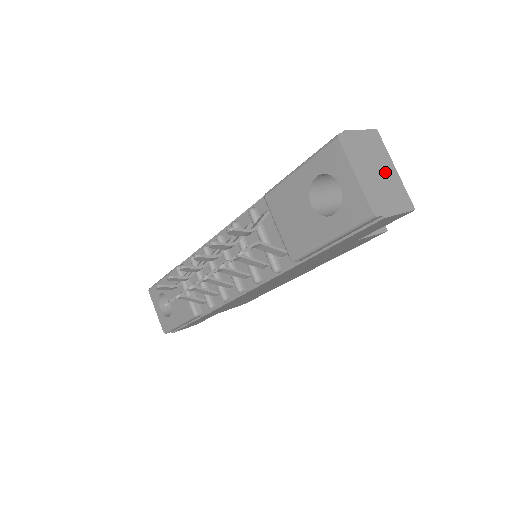
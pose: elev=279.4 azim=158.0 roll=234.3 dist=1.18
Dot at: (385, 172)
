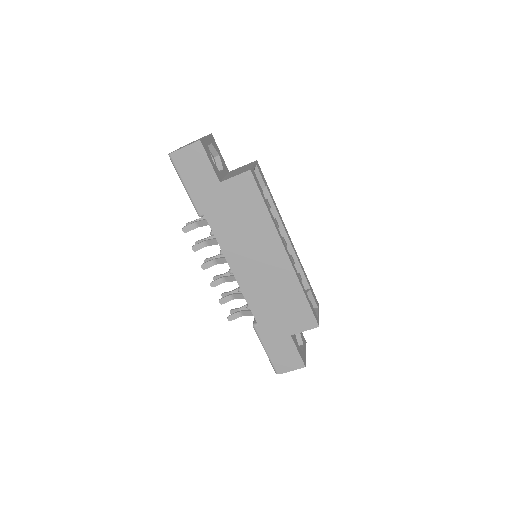
Dot at: occluded
